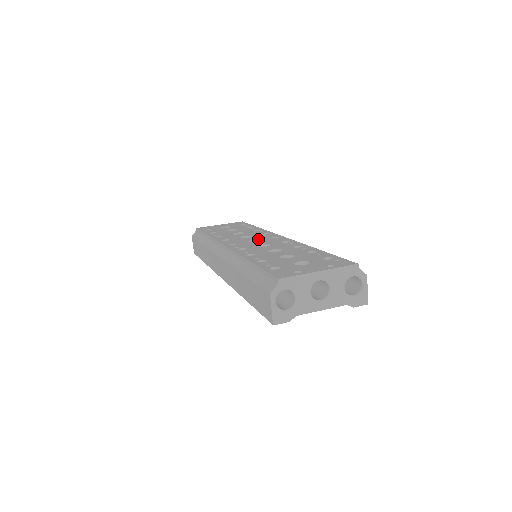
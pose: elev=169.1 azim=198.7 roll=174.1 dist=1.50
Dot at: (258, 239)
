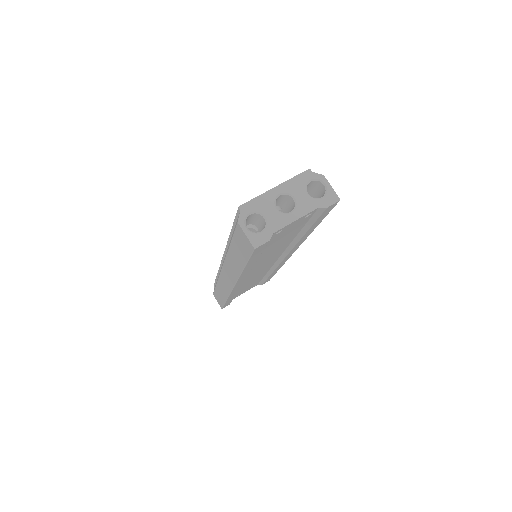
Dot at: occluded
